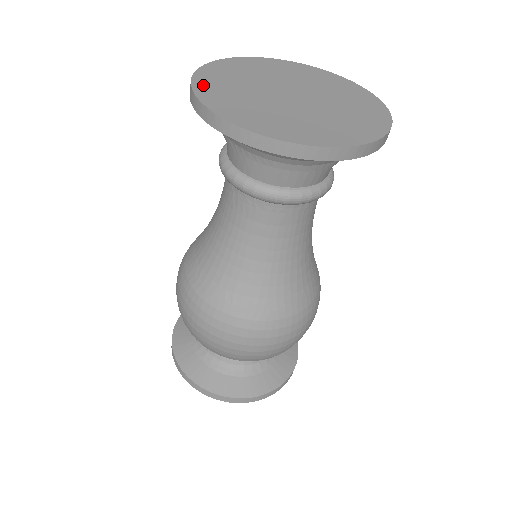
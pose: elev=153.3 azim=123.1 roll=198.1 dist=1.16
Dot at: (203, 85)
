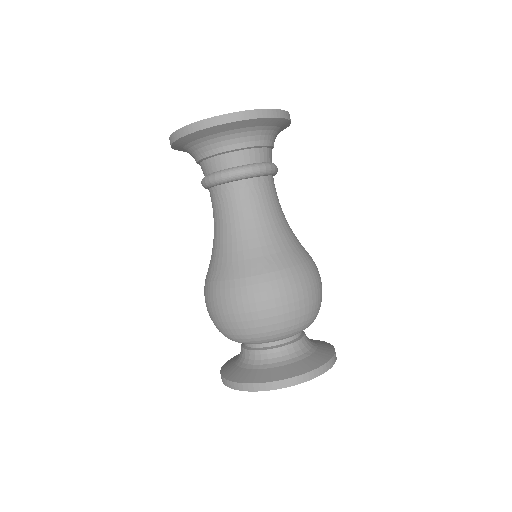
Dot at: occluded
